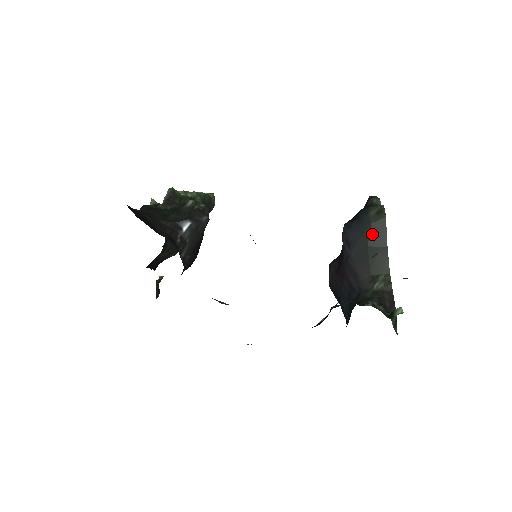
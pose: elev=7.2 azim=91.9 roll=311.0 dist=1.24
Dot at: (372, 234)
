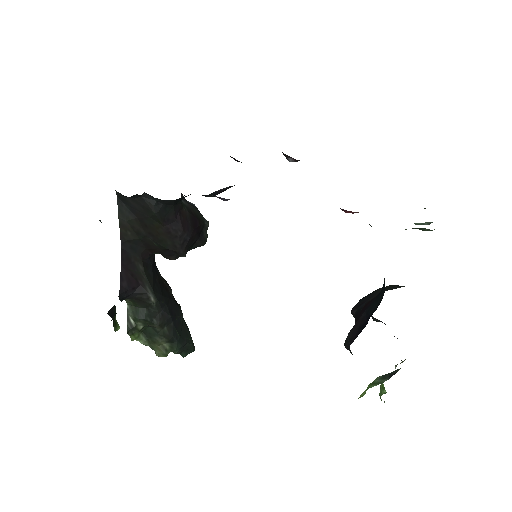
Dot at: occluded
